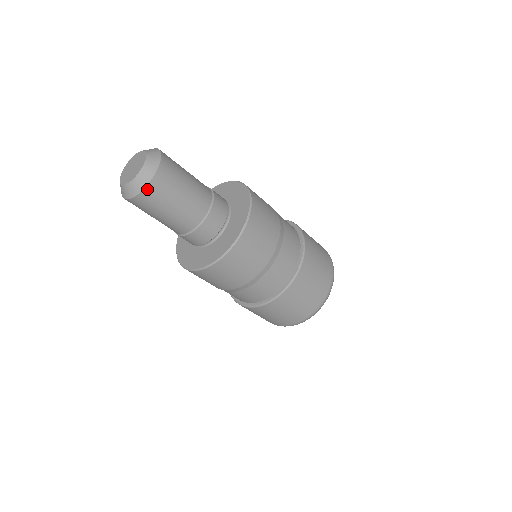
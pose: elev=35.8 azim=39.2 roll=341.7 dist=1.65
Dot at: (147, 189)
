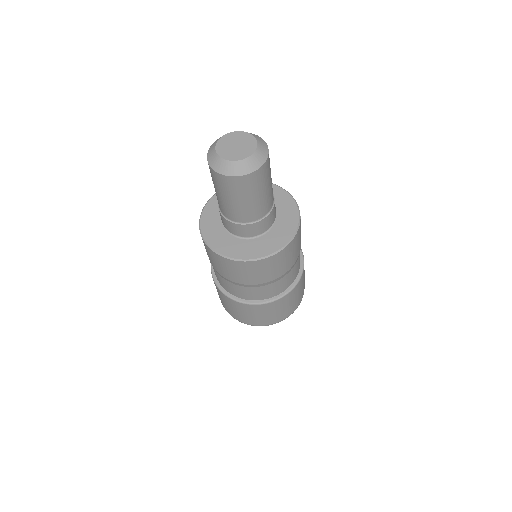
Dot at: (224, 177)
